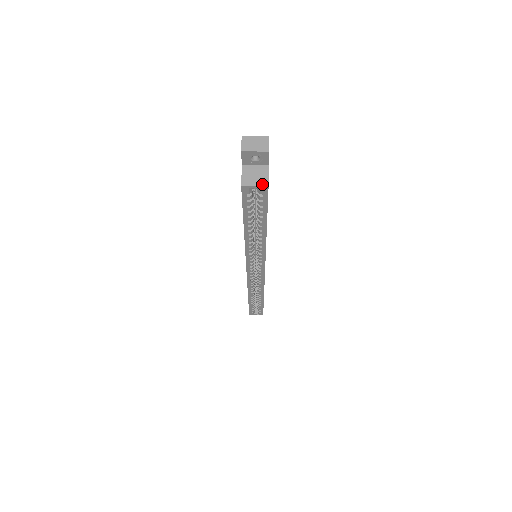
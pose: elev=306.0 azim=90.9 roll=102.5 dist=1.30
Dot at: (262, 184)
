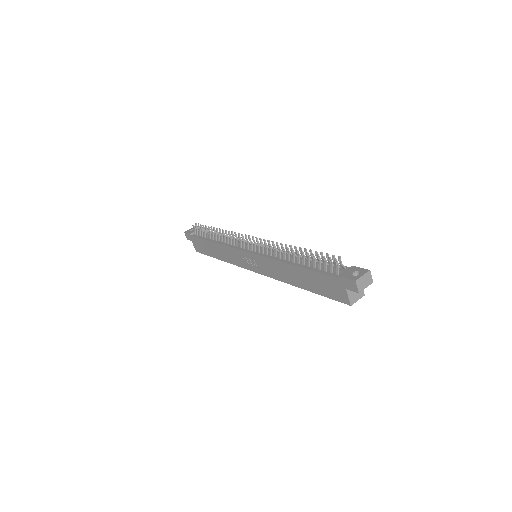
Dot at: (361, 296)
